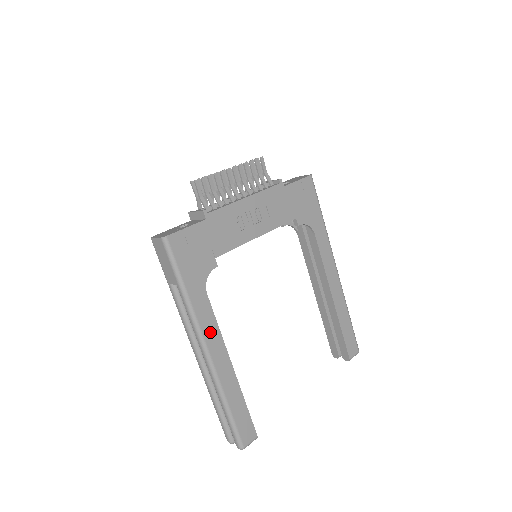
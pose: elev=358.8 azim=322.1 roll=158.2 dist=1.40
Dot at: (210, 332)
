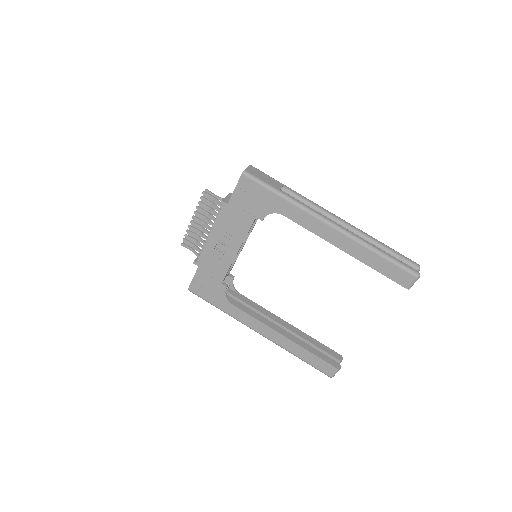
Dot at: (252, 323)
